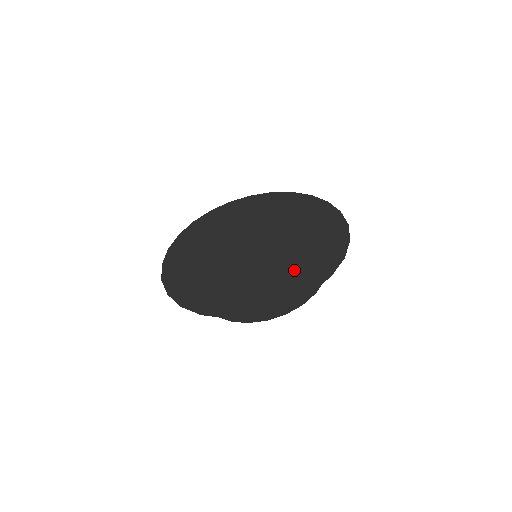
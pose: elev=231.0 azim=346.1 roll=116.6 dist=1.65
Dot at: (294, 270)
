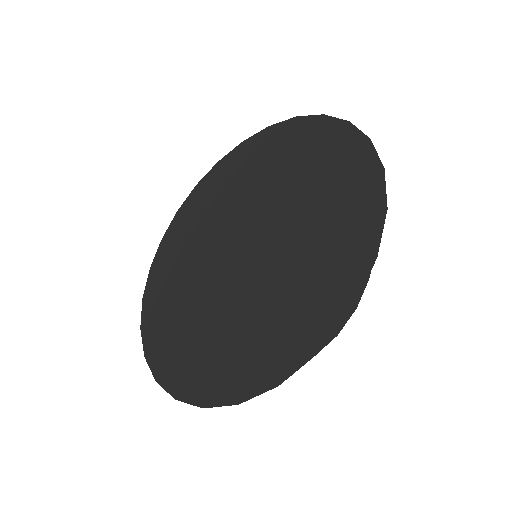
Dot at: (249, 335)
